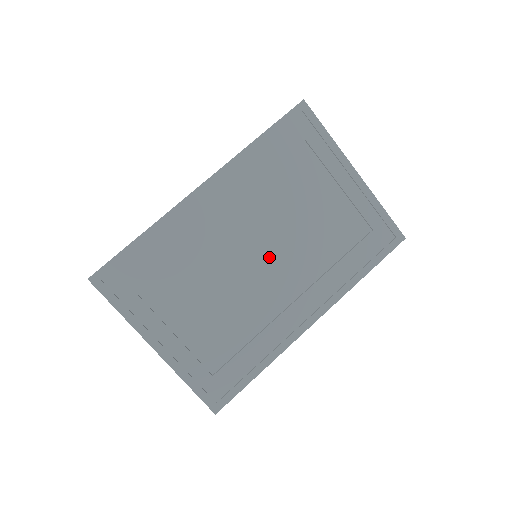
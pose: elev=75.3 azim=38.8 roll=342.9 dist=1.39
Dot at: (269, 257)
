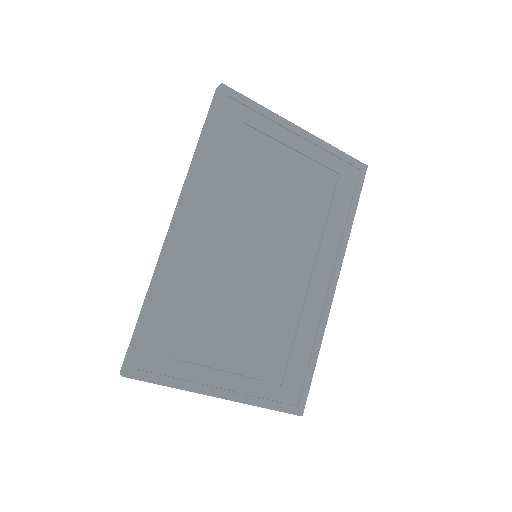
Dot at: (270, 250)
